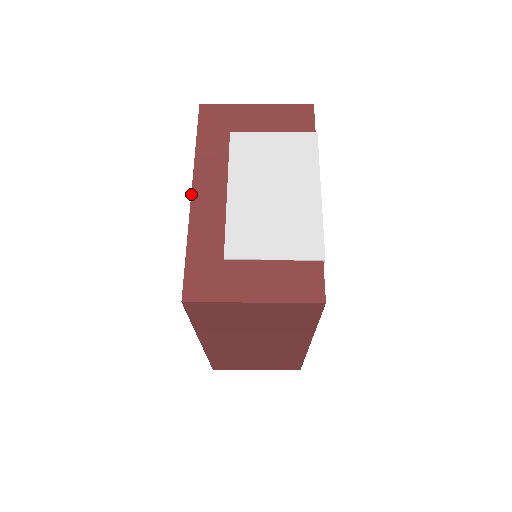
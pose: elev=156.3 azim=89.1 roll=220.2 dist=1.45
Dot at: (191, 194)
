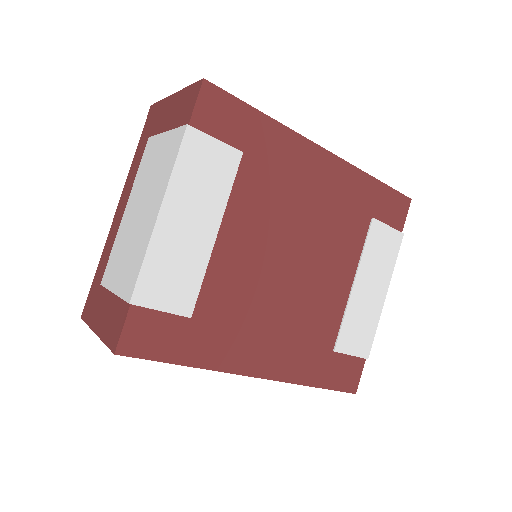
Dot at: (115, 213)
